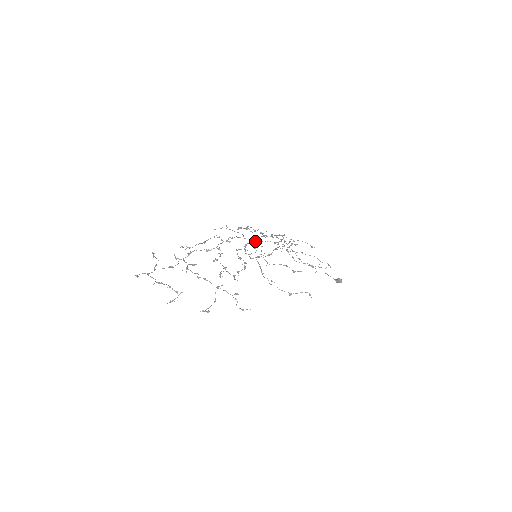
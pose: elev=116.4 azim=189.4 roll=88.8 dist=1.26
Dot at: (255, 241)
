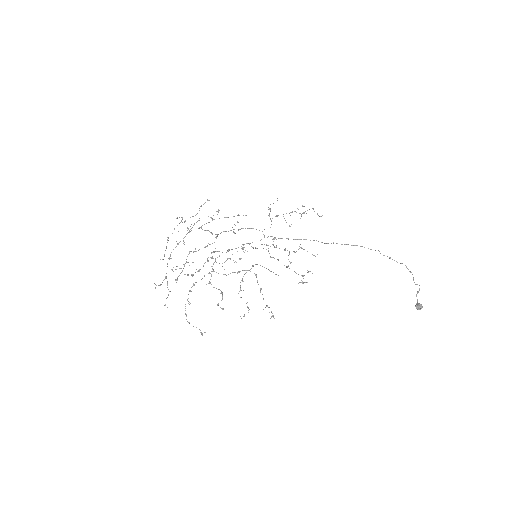
Dot at: (243, 249)
